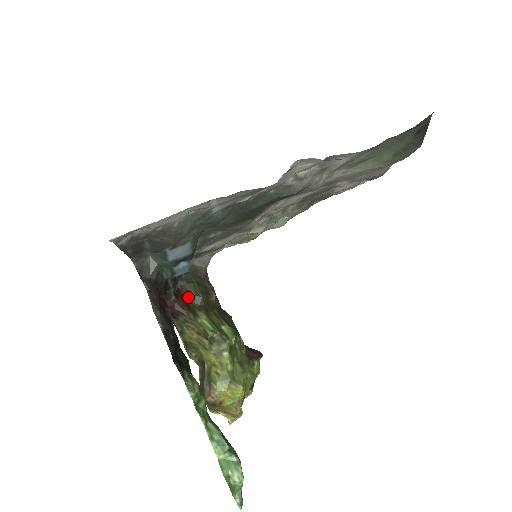
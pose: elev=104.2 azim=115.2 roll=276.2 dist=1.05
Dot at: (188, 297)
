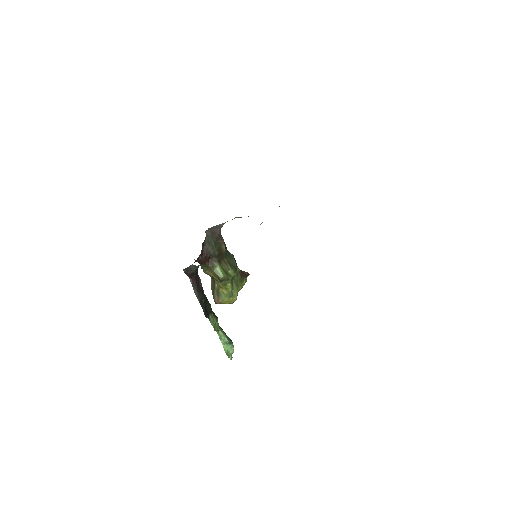
Dot at: (209, 255)
